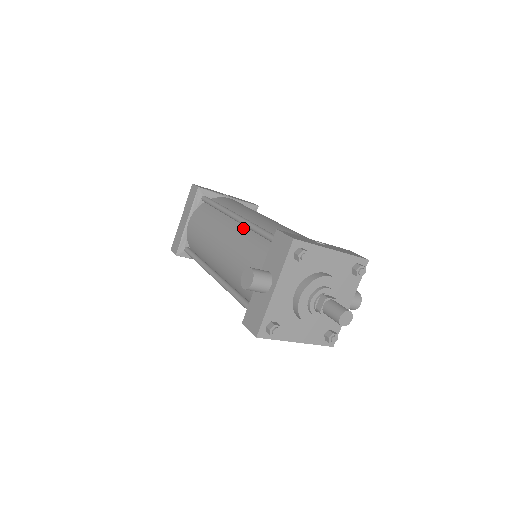
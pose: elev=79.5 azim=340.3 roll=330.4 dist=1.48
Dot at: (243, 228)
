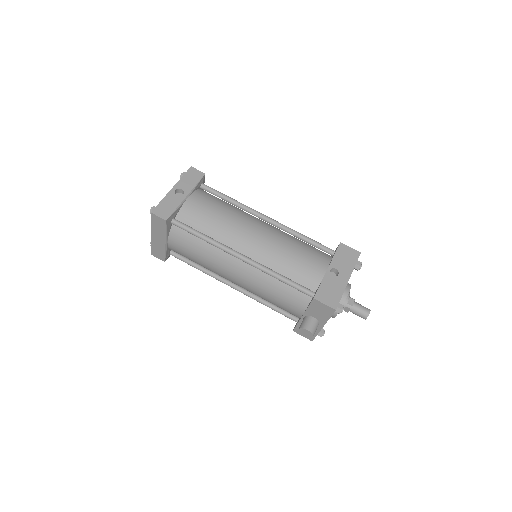
Dot at: (256, 268)
